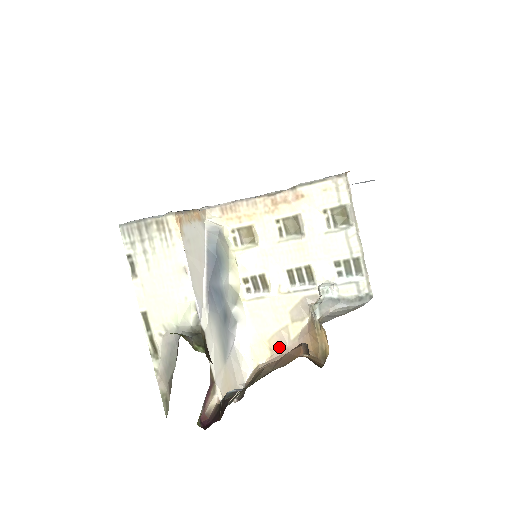
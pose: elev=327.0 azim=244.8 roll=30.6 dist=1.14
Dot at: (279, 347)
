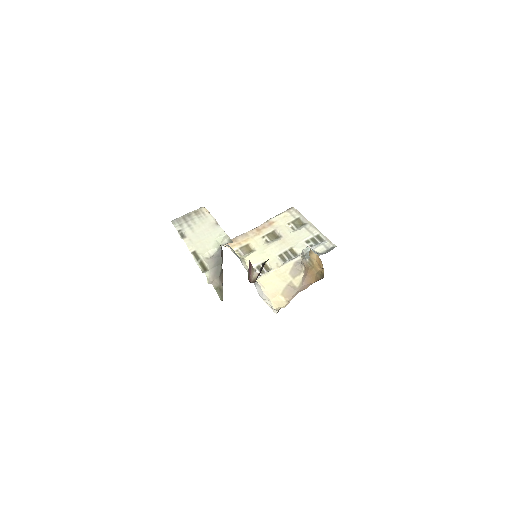
Dot at: (291, 295)
